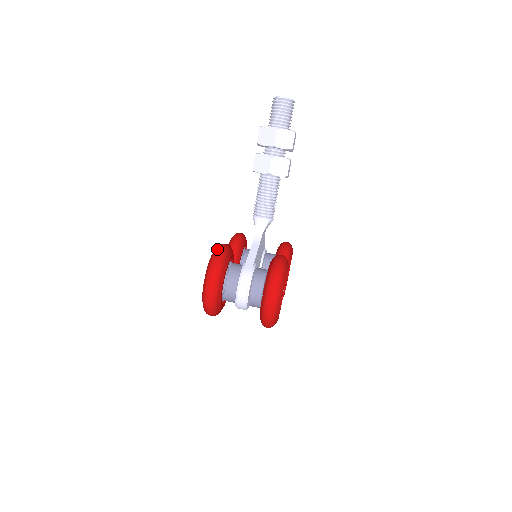
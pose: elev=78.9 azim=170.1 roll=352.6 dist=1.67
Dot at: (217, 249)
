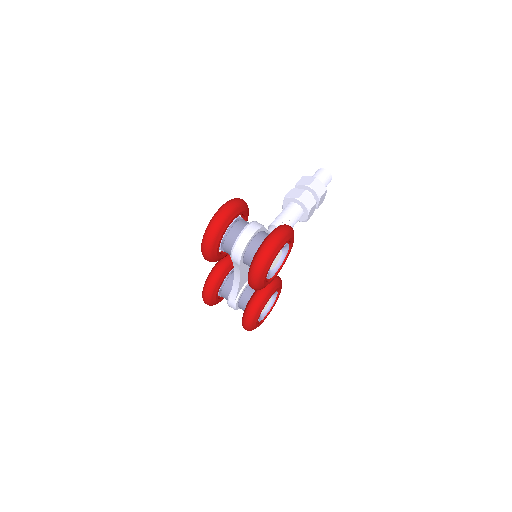
Dot at: occluded
